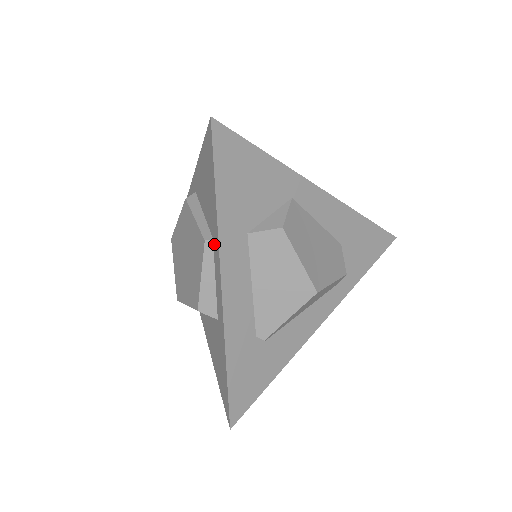
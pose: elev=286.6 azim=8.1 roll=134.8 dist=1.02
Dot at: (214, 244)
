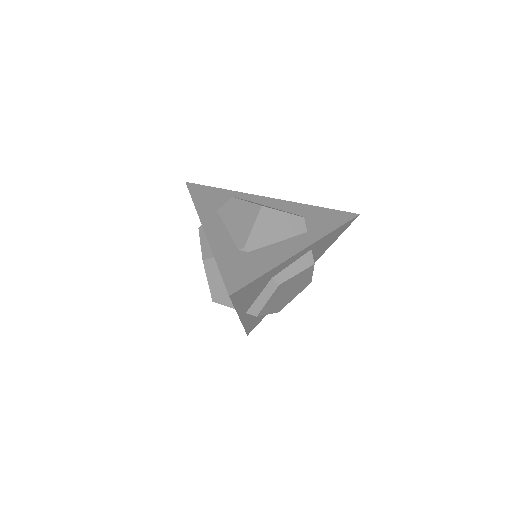
Dot at: occluded
